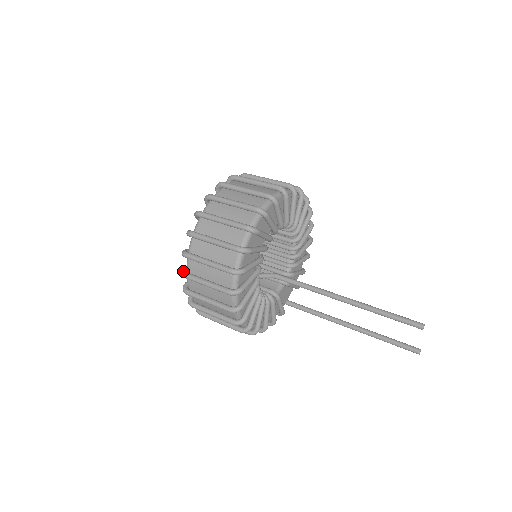
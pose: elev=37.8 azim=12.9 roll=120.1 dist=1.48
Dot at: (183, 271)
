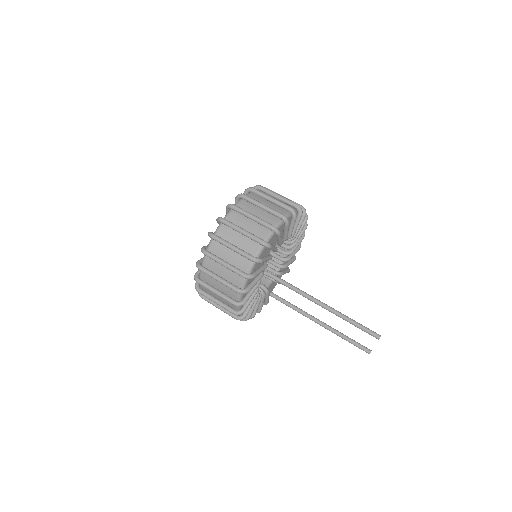
Dot at: (199, 264)
